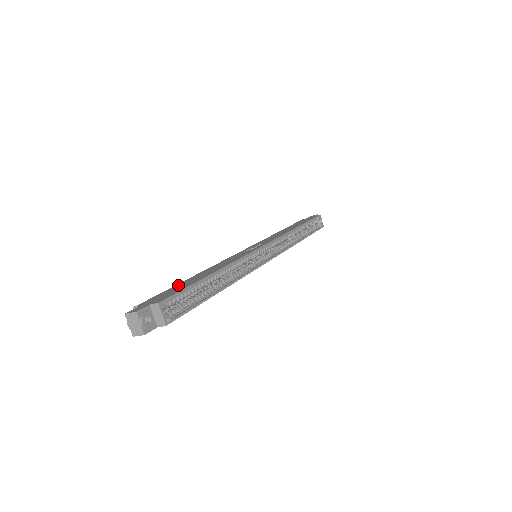
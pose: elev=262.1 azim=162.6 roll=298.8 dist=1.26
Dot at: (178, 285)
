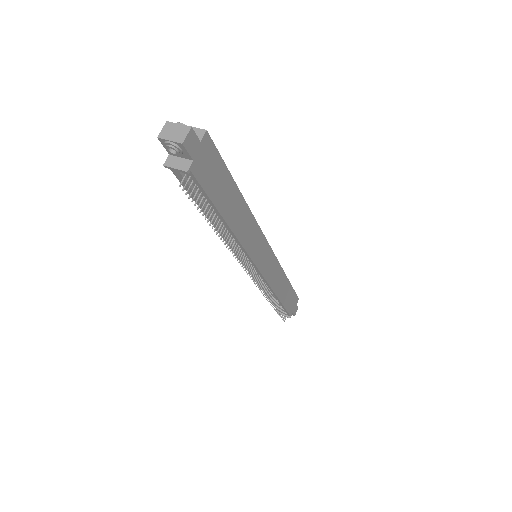
Dot at: occluded
